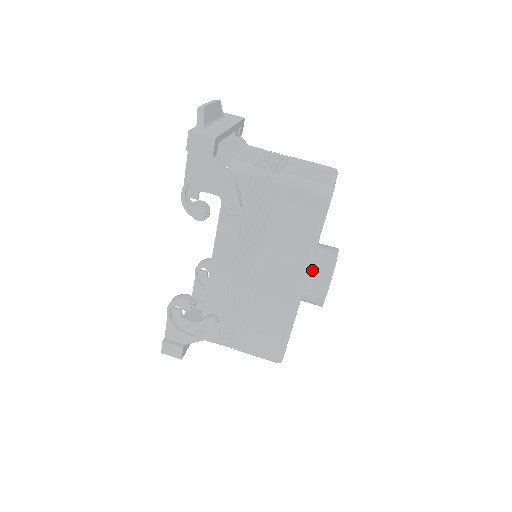
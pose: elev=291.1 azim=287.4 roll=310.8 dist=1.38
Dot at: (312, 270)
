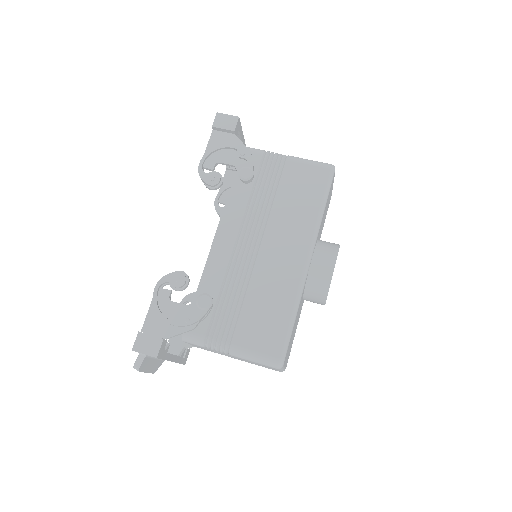
Dot at: (317, 246)
